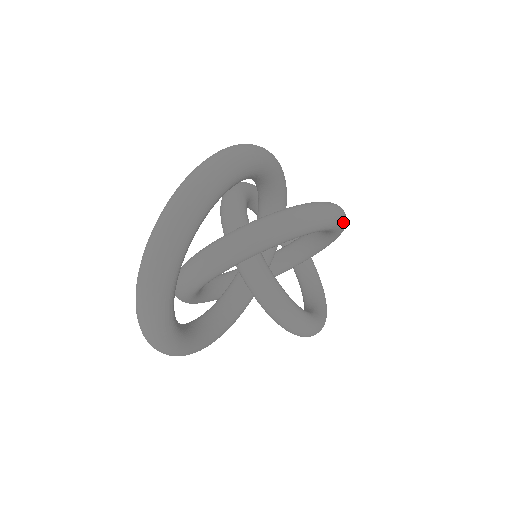
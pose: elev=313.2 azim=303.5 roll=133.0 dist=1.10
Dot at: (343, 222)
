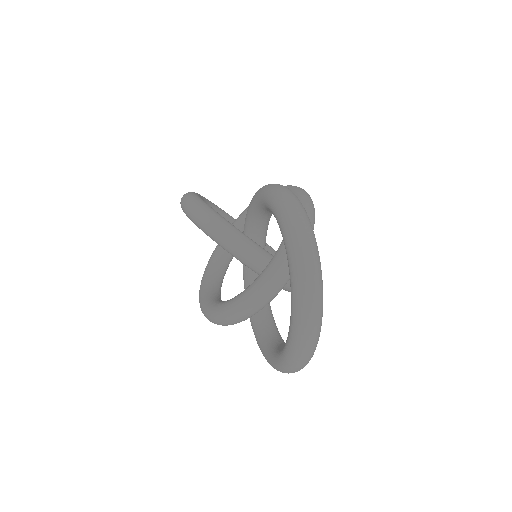
Dot at: occluded
